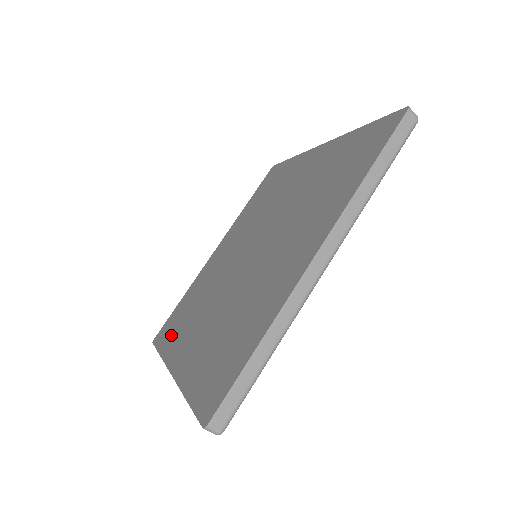
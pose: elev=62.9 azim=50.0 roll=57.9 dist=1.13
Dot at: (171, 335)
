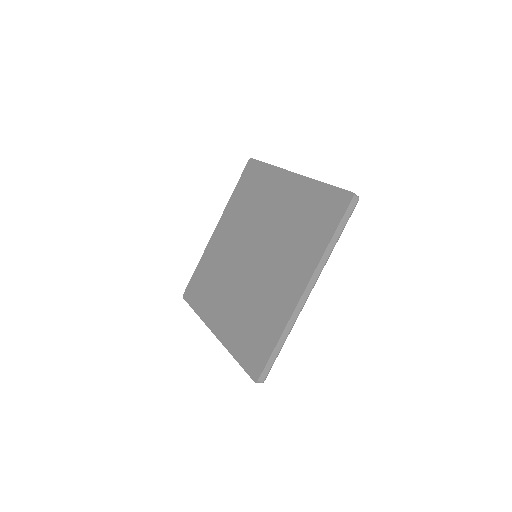
Dot at: (201, 300)
